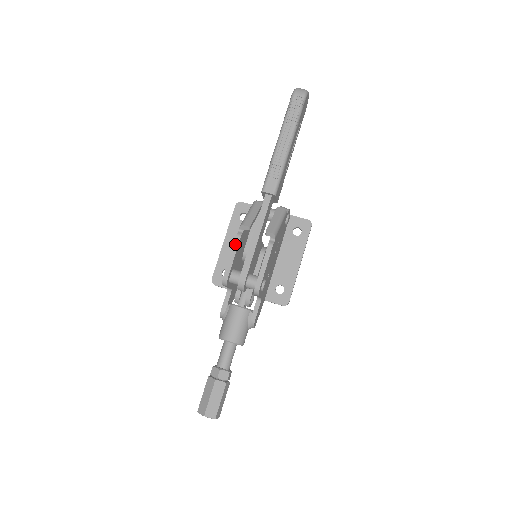
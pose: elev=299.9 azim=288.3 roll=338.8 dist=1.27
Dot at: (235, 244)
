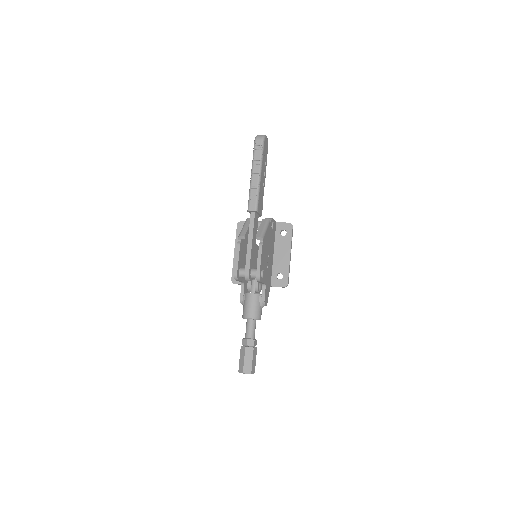
Dot at: (237, 250)
